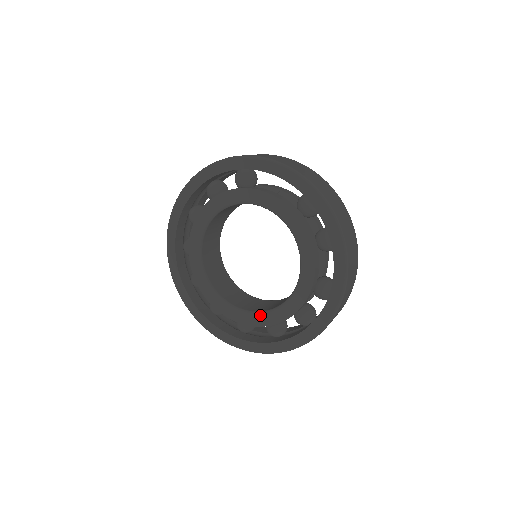
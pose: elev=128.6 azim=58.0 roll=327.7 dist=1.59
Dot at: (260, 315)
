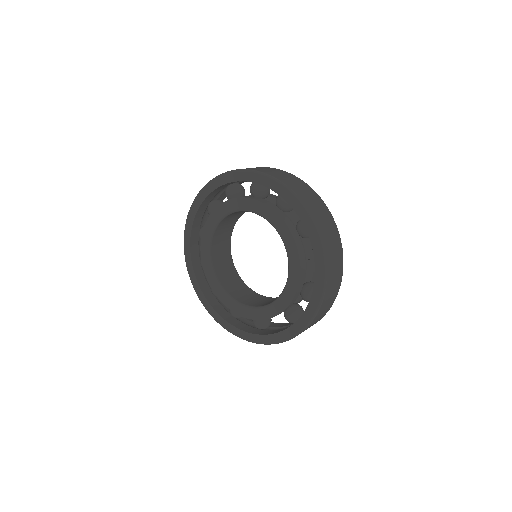
Dot at: (216, 282)
